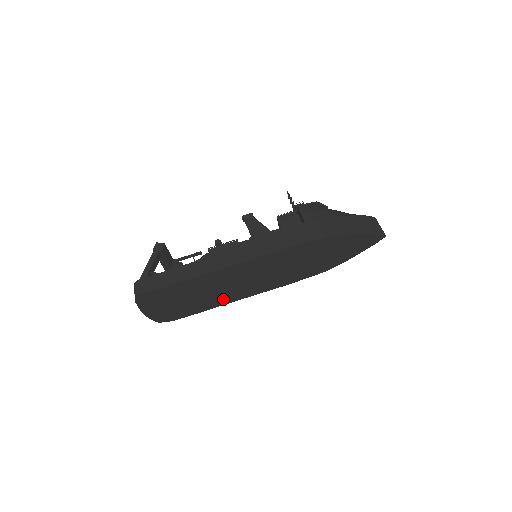
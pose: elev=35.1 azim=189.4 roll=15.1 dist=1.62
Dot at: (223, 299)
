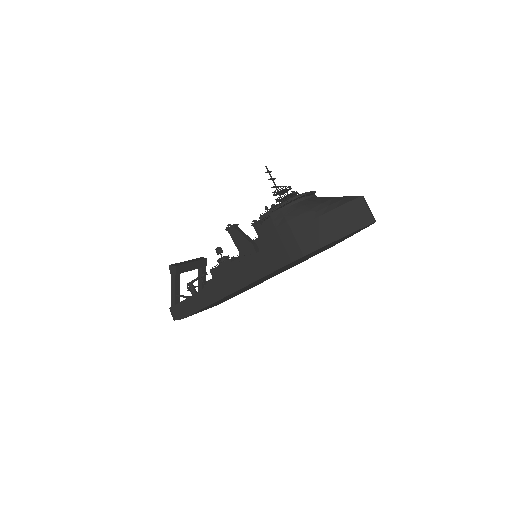
Dot at: occluded
